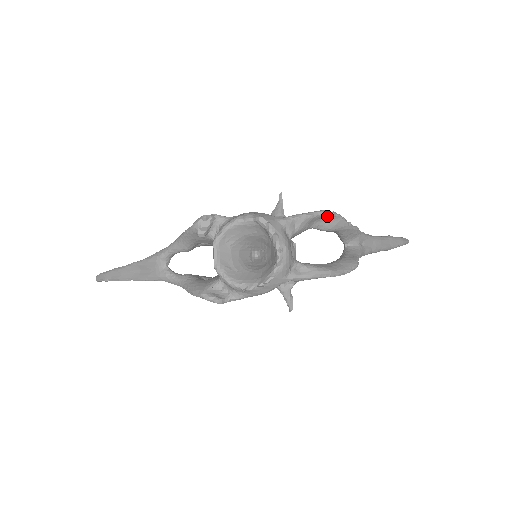
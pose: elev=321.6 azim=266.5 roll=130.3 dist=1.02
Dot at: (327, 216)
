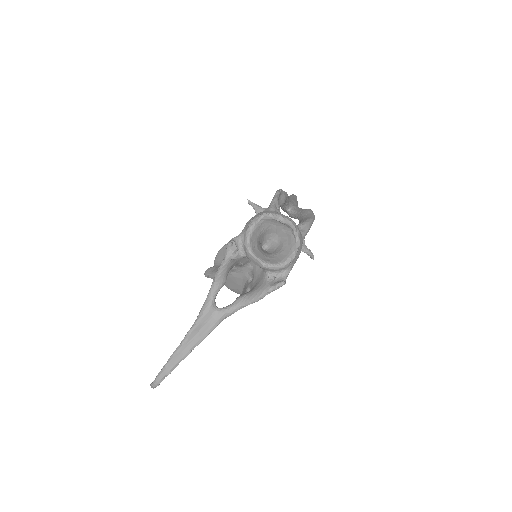
Dot at: (280, 193)
